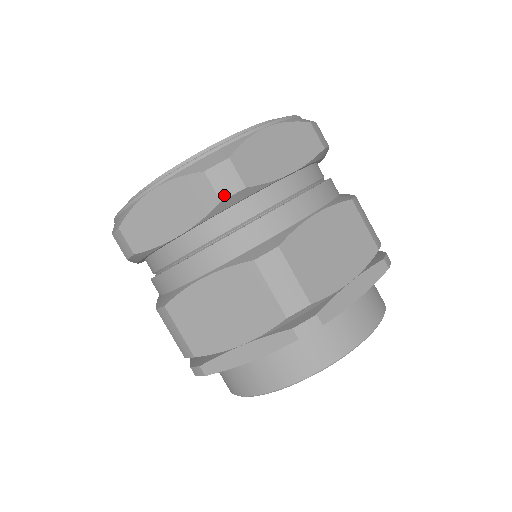
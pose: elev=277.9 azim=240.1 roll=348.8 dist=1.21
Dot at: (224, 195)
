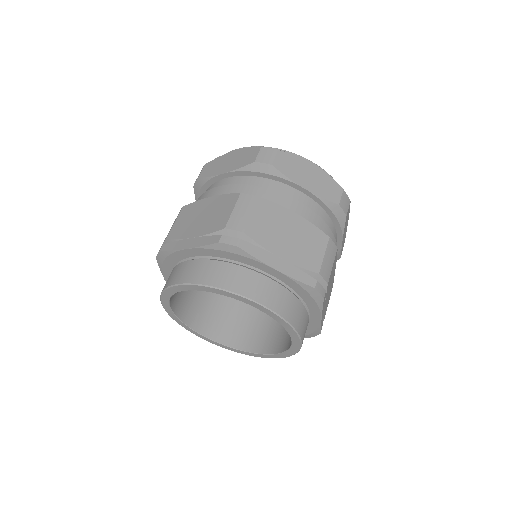
Dot at: (259, 160)
